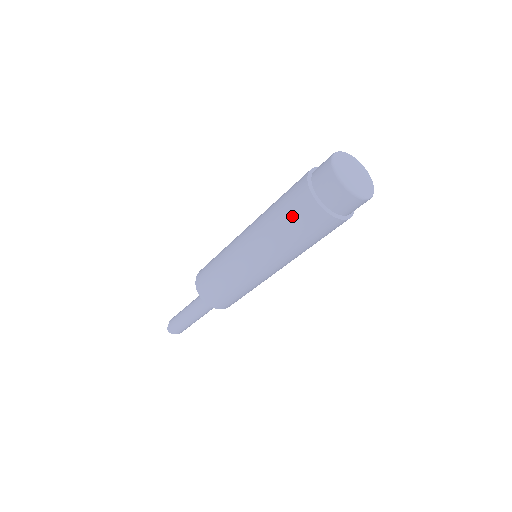
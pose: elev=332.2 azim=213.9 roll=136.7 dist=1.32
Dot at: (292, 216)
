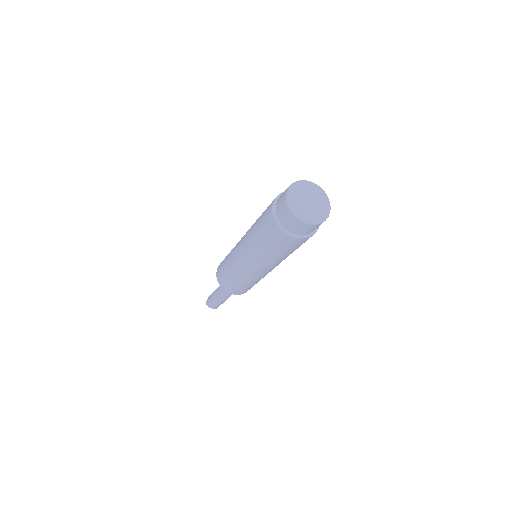
Dot at: (261, 223)
